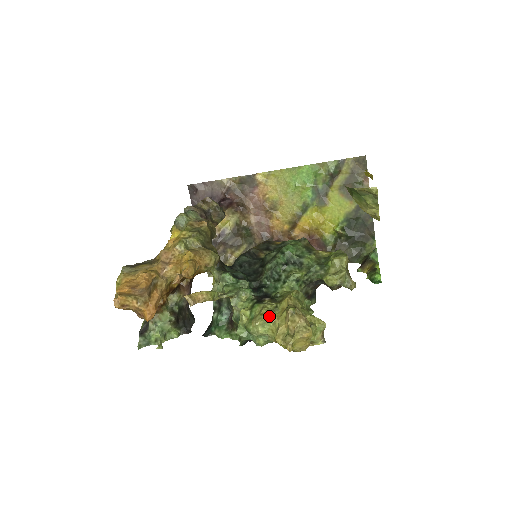
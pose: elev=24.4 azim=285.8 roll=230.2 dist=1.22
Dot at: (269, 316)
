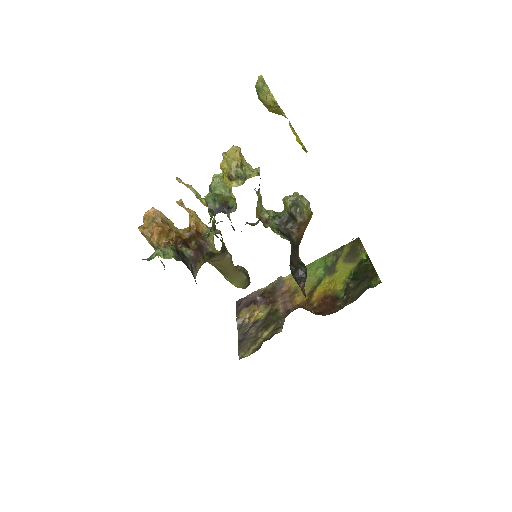
Dot at: occluded
